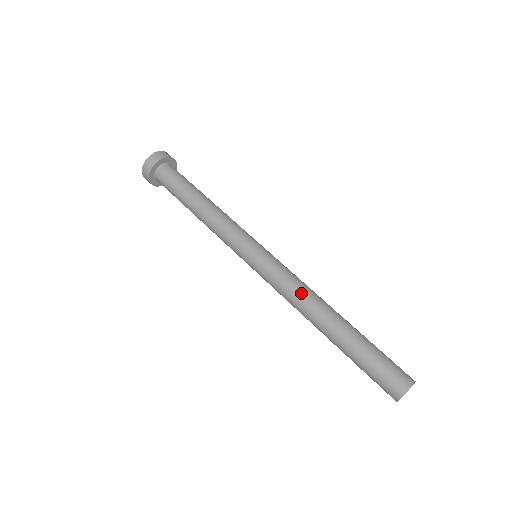
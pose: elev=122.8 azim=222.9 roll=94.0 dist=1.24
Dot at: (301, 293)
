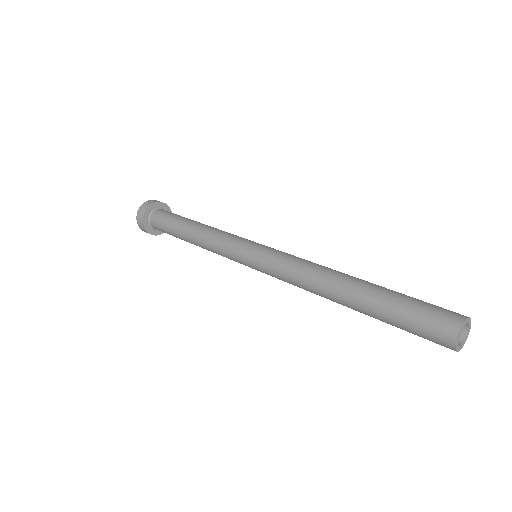
Dot at: (315, 263)
